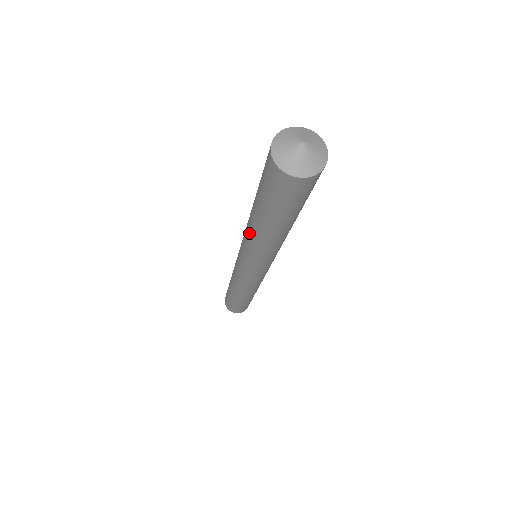
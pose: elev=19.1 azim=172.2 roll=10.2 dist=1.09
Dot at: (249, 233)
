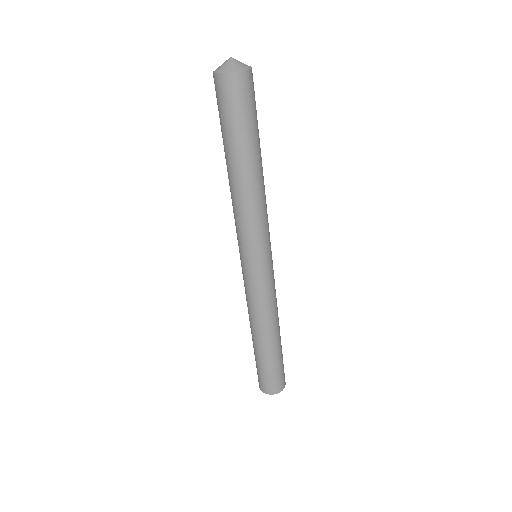
Dot at: (239, 198)
